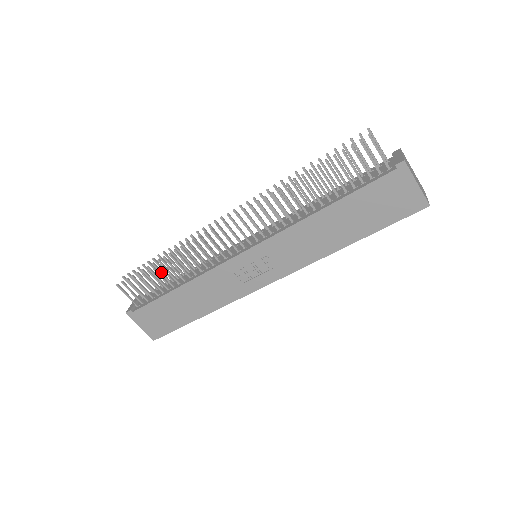
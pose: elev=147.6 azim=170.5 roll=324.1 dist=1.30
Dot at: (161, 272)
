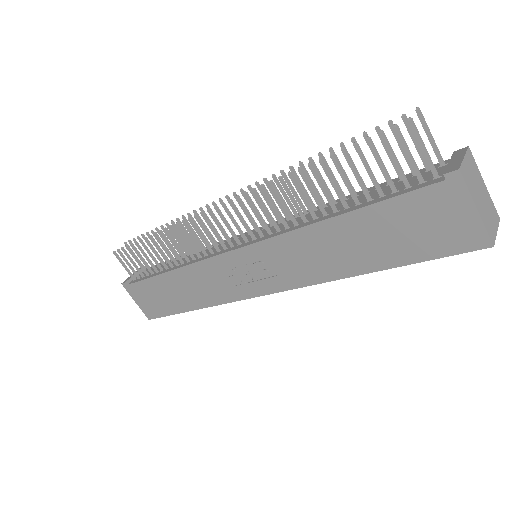
Dot at: (153, 249)
